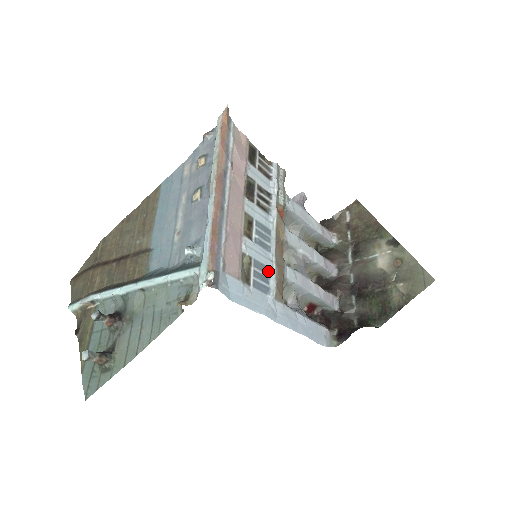
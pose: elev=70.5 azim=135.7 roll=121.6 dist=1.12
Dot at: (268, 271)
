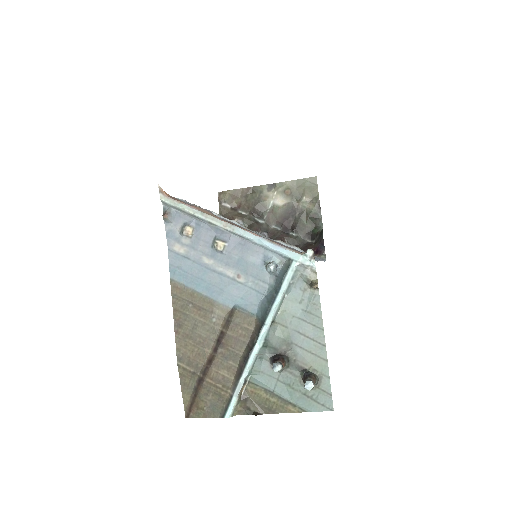
Dot at: occluded
